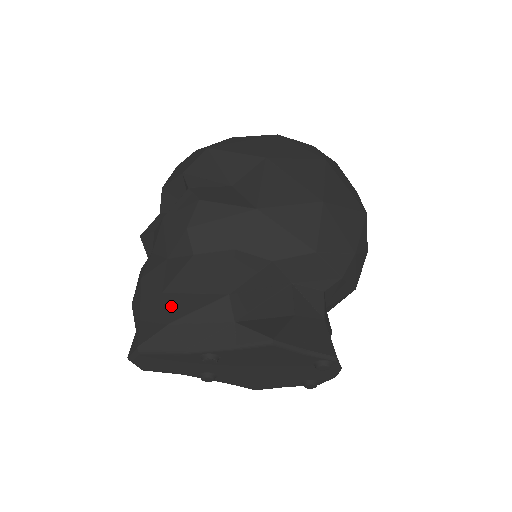
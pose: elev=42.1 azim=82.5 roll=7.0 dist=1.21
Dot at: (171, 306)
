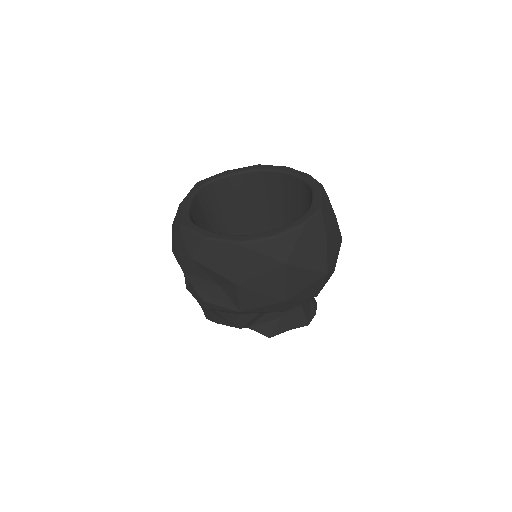
Dot at: (214, 317)
